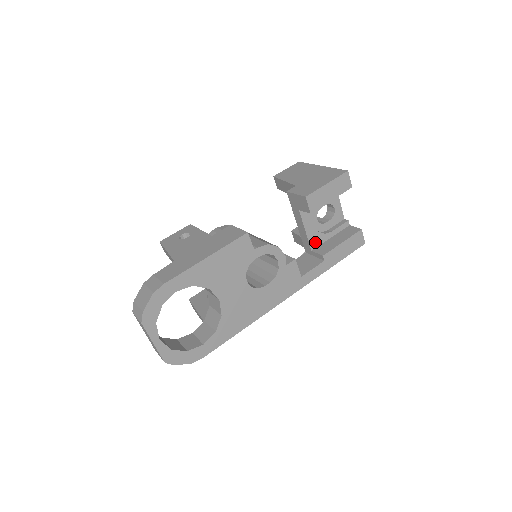
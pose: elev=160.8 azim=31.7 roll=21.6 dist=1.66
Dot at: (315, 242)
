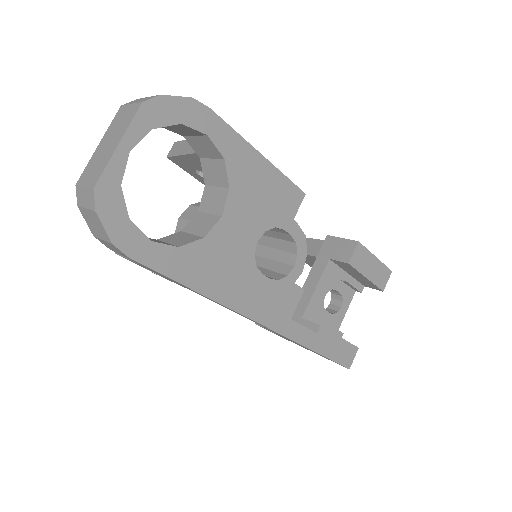
Dot at: (311, 313)
